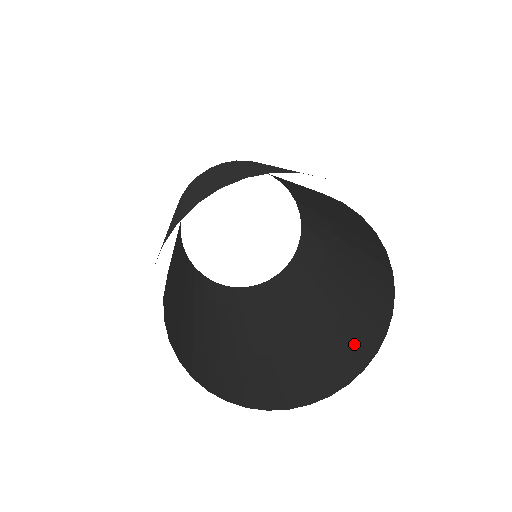
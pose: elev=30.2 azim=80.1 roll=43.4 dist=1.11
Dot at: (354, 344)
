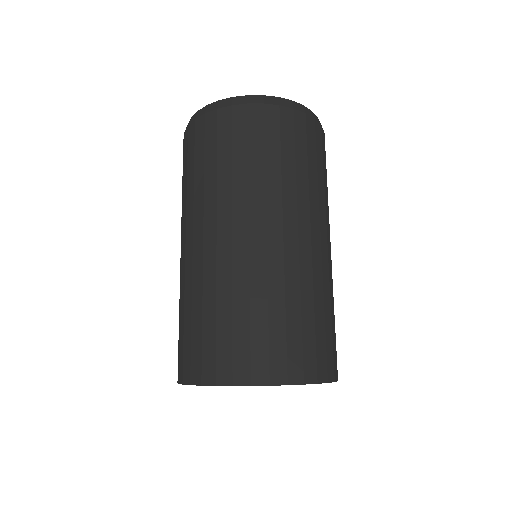
Dot at: occluded
